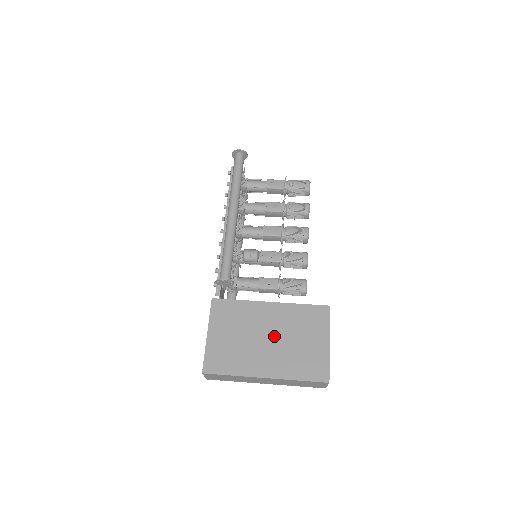
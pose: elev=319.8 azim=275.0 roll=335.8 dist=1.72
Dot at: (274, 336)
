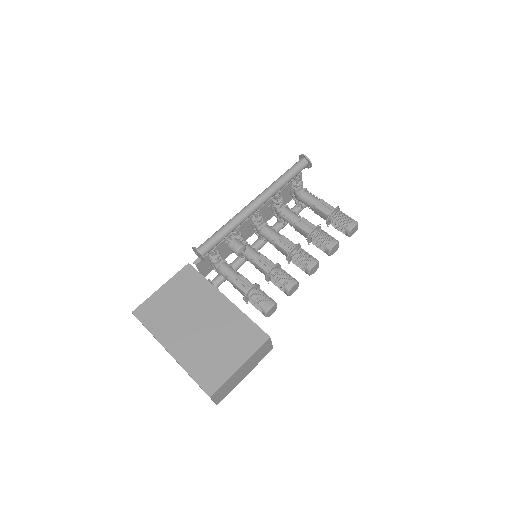
Dot at: (204, 326)
